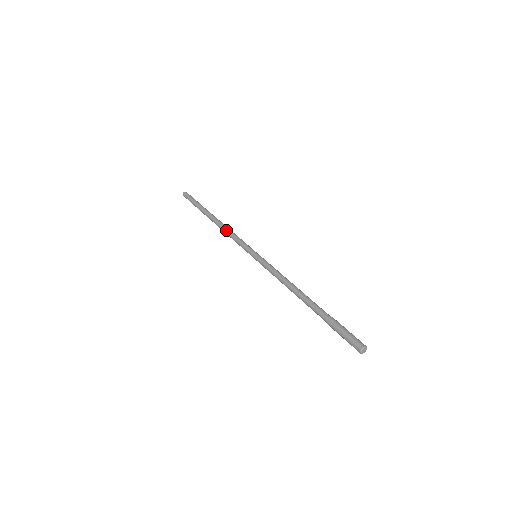
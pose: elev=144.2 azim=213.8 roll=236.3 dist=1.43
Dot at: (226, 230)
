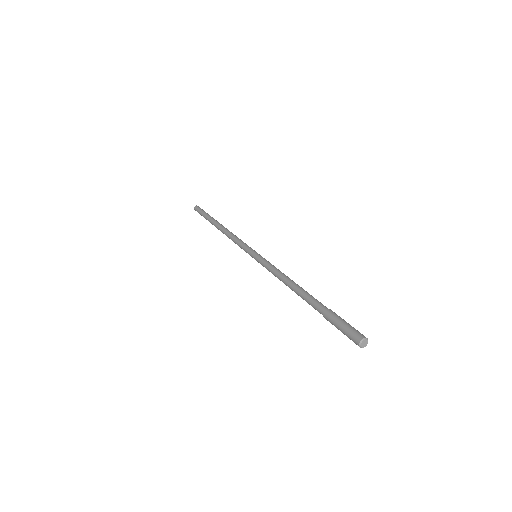
Dot at: (232, 233)
